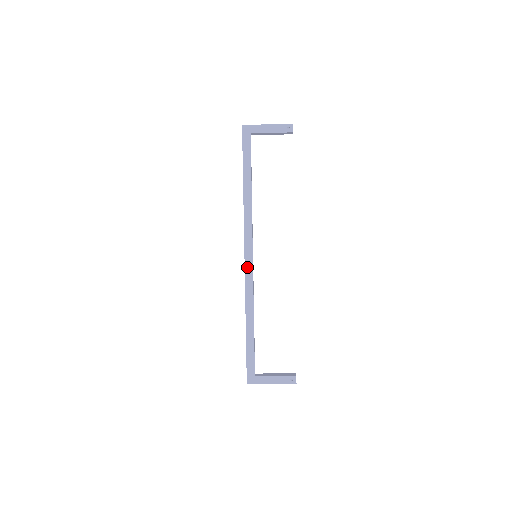
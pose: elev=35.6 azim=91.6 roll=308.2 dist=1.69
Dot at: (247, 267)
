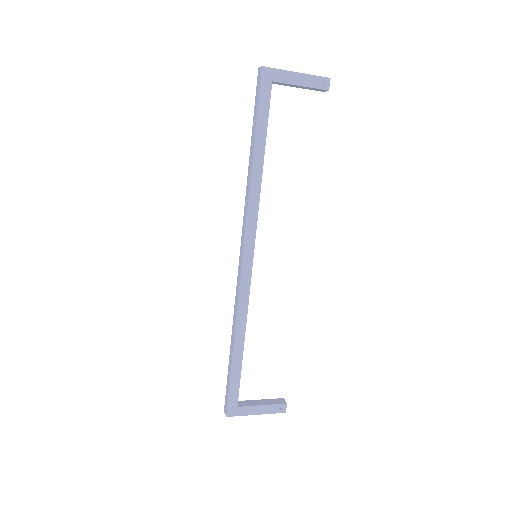
Dot at: (244, 271)
